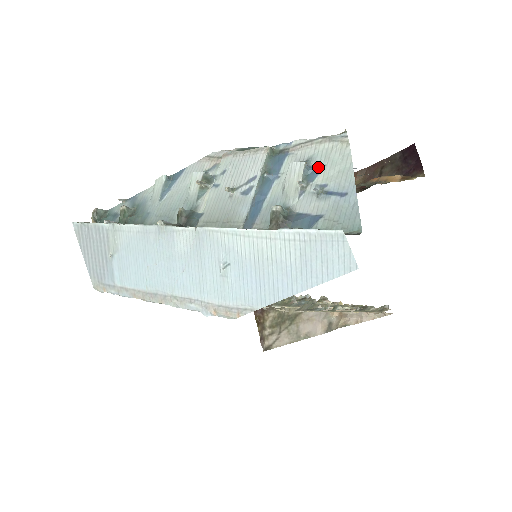
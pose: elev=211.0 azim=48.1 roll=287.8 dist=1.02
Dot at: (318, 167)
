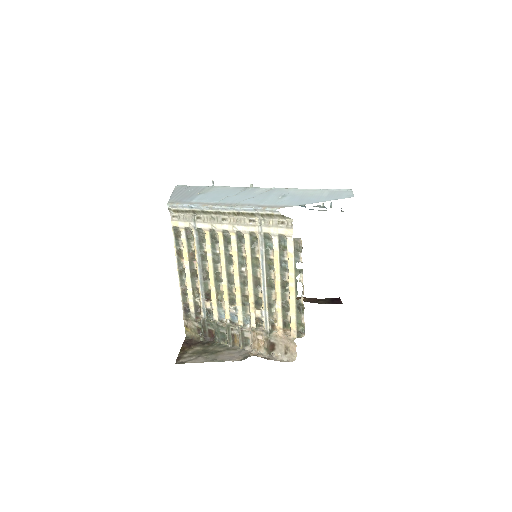
Dot at: occluded
